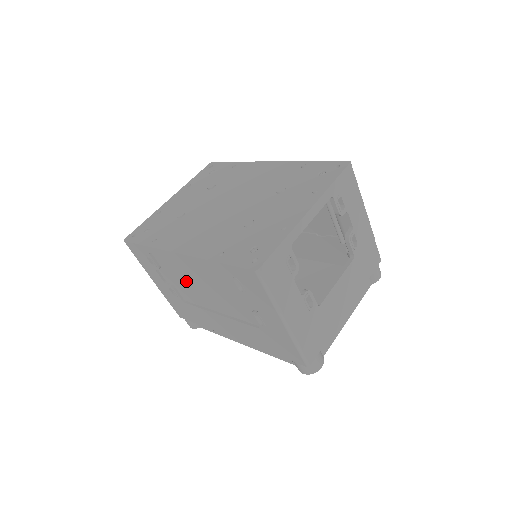
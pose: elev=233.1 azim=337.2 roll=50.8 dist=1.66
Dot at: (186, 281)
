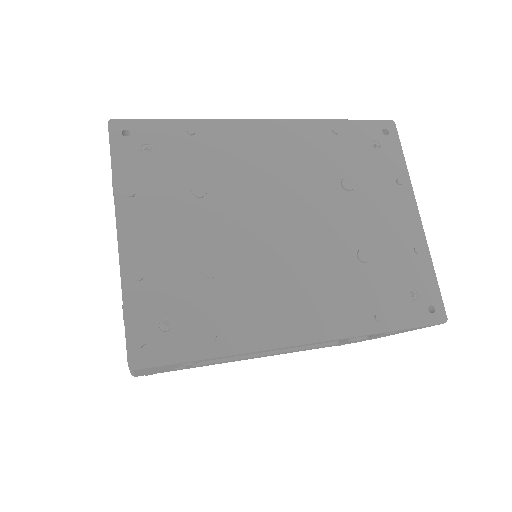
Dot at: occluded
